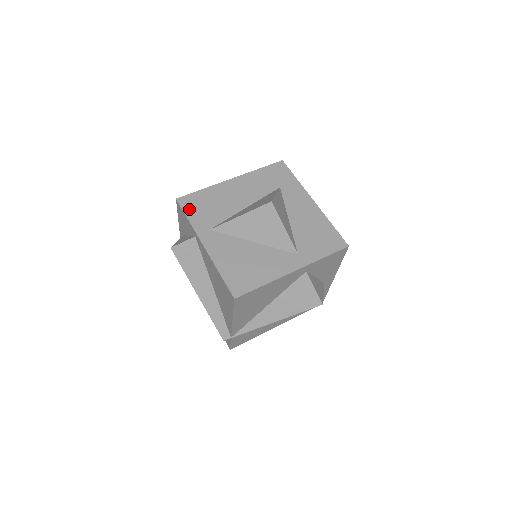
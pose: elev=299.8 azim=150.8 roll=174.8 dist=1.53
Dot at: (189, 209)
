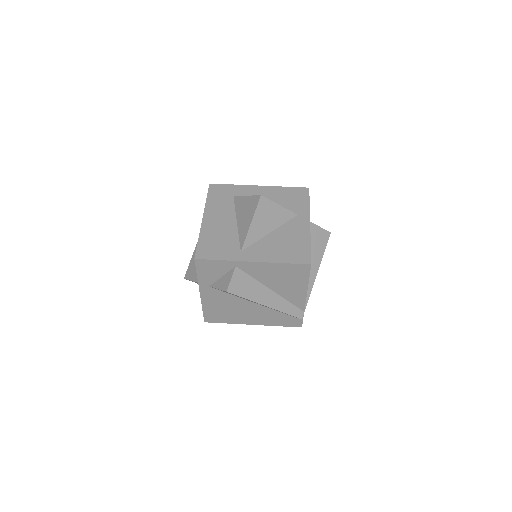
Dot at: (211, 255)
